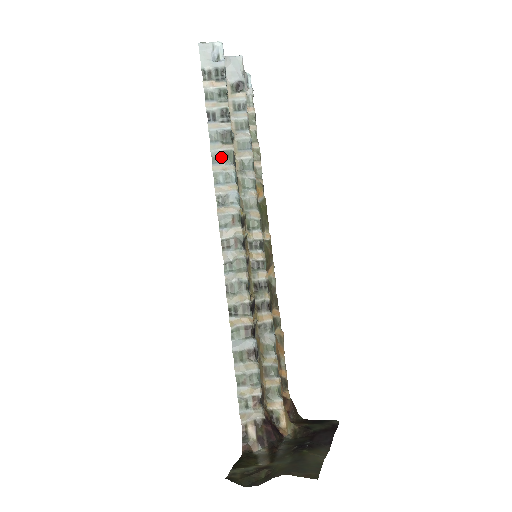
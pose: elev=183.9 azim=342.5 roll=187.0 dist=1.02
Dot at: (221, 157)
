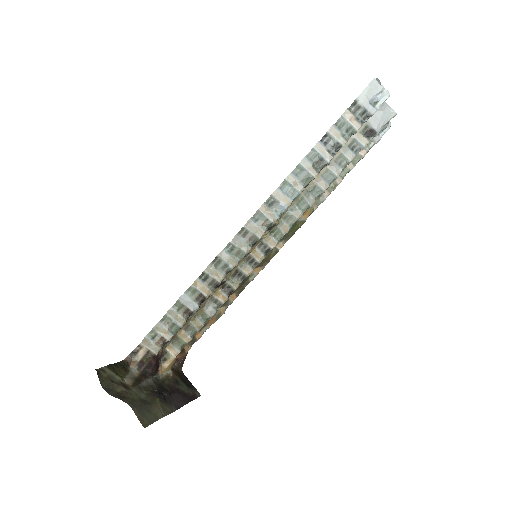
Dot at: (302, 174)
